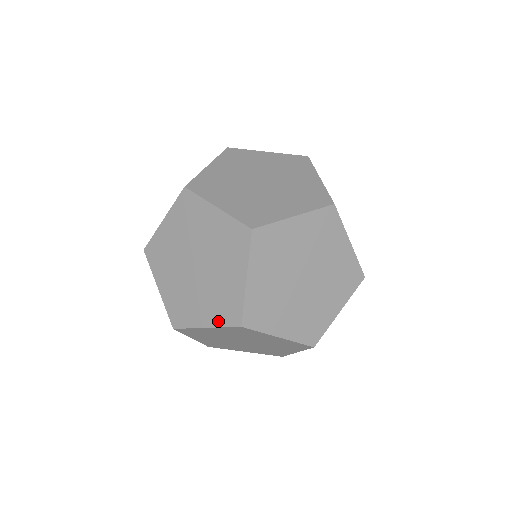
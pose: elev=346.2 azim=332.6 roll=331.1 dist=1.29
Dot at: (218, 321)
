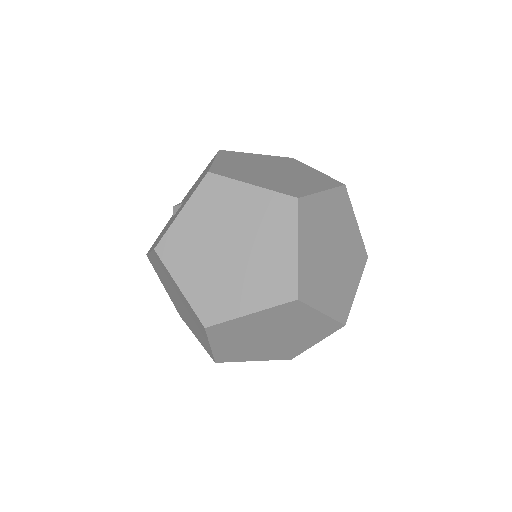
Dot at: (202, 345)
